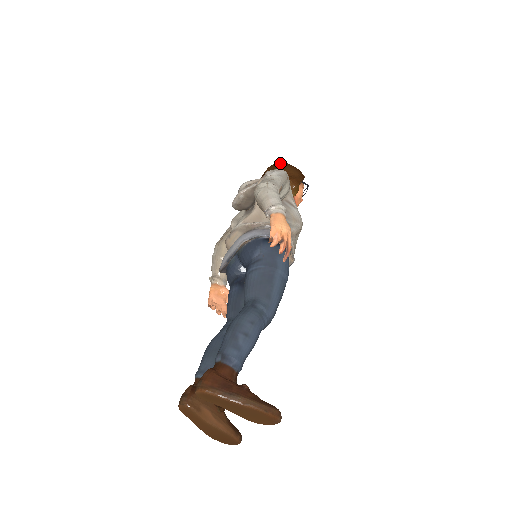
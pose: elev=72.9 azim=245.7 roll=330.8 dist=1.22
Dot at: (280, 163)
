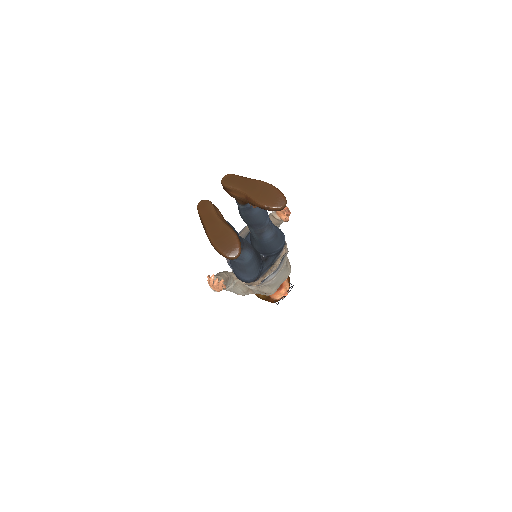
Dot at: occluded
